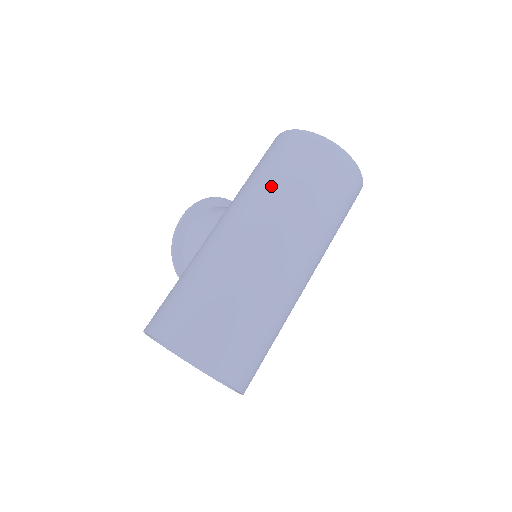
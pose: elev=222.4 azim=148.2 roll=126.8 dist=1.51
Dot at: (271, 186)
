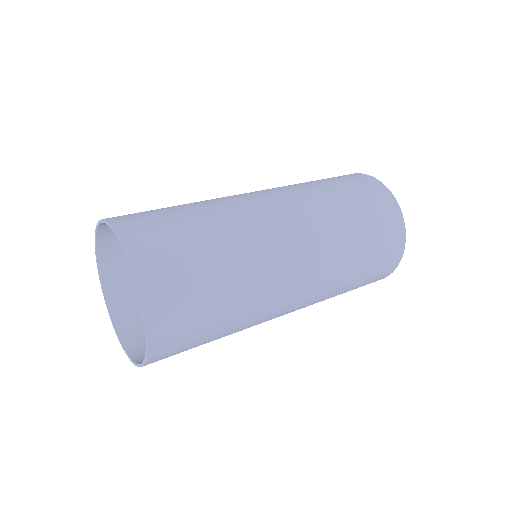
Dot at: (305, 184)
